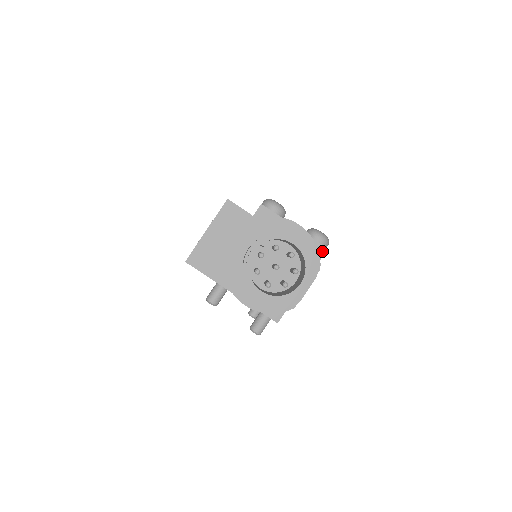
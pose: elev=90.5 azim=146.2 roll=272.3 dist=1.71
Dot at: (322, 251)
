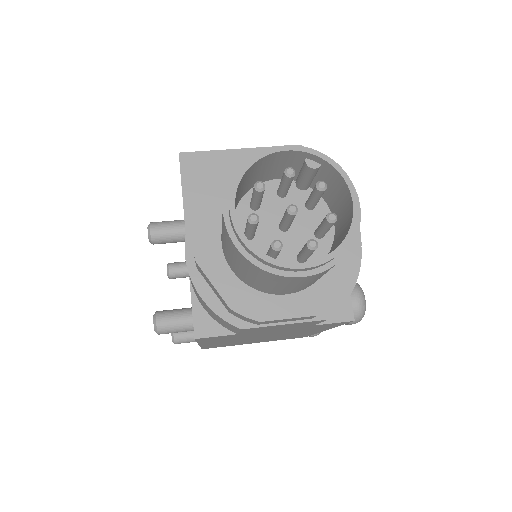
Dot at: (345, 316)
